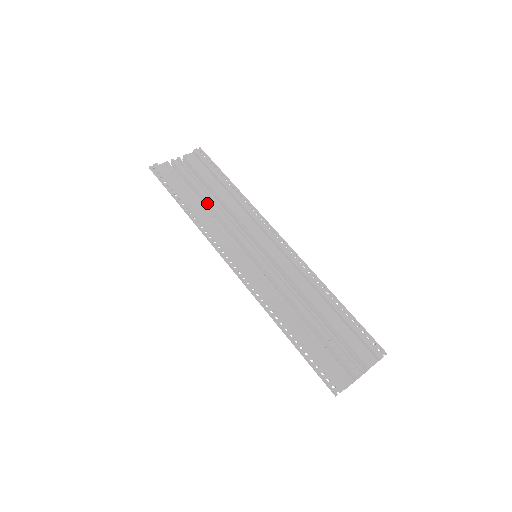
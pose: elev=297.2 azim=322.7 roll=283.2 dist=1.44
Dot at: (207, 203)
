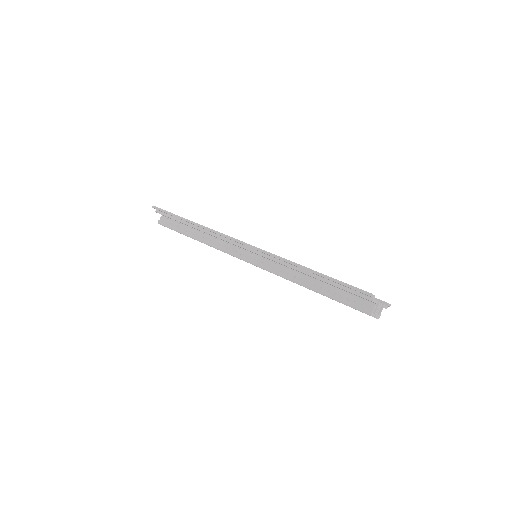
Dot at: occluded
